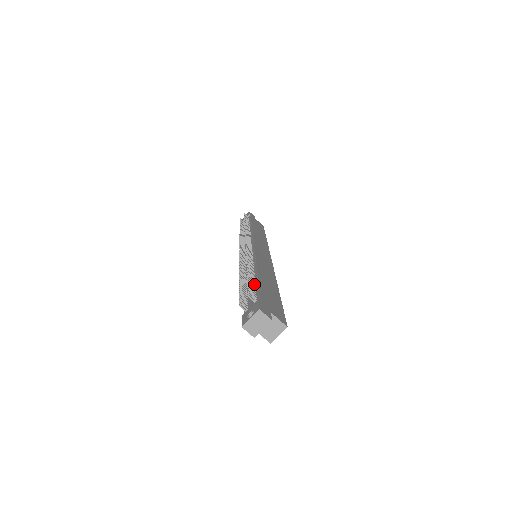
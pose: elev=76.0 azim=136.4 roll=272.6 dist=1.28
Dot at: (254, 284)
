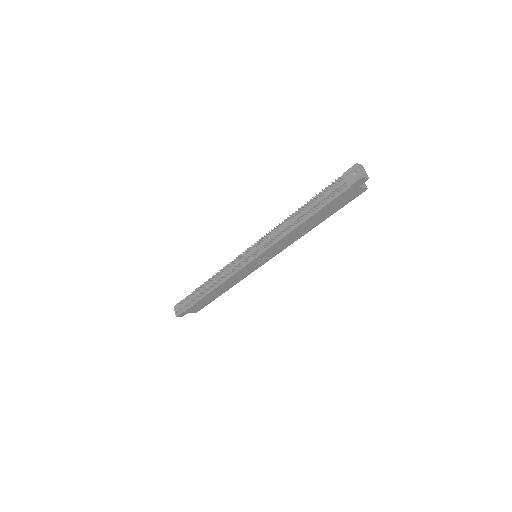
Dot at: (317, 198)
